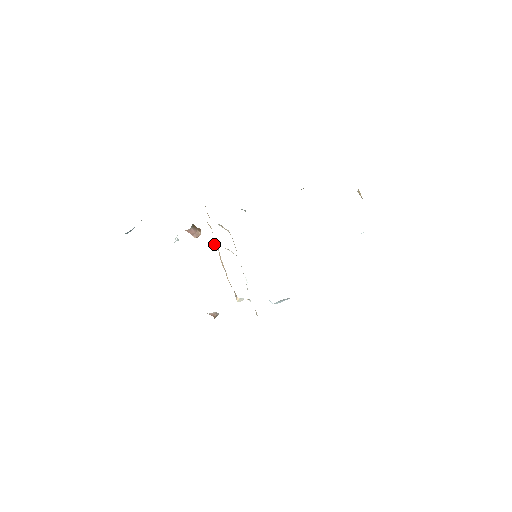
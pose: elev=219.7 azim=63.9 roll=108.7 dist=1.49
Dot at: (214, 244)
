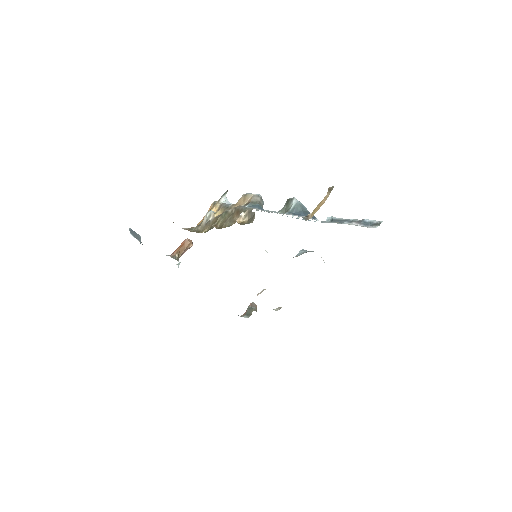
Dot at: occluded
